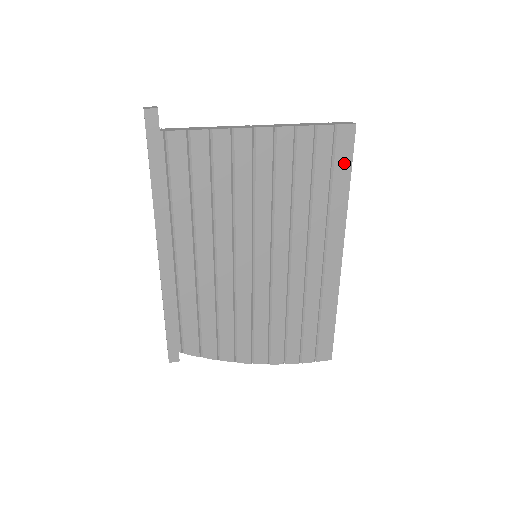
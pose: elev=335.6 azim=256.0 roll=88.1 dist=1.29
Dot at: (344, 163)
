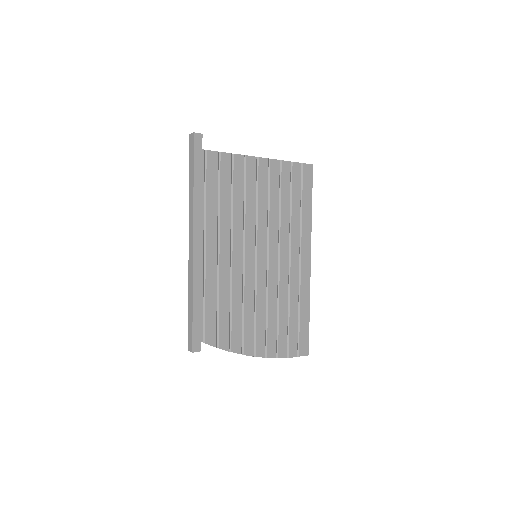
Dot at: (308, 190)
